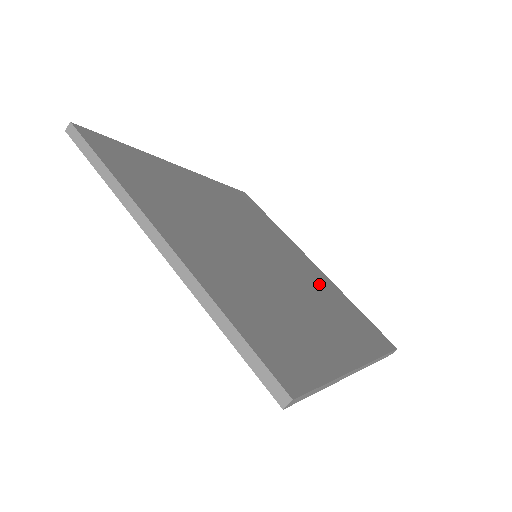
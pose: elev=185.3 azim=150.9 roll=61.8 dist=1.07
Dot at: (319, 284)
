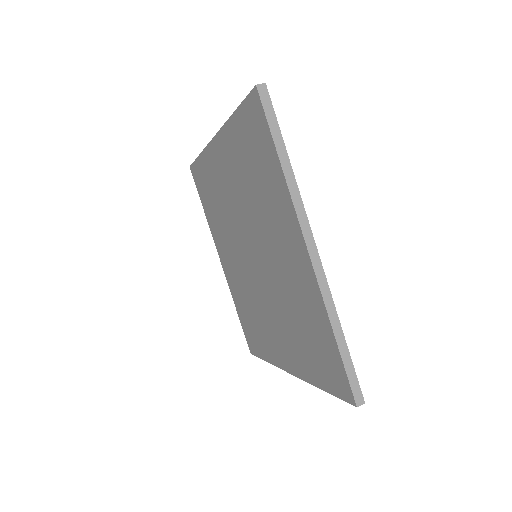
Dot at: occluded
